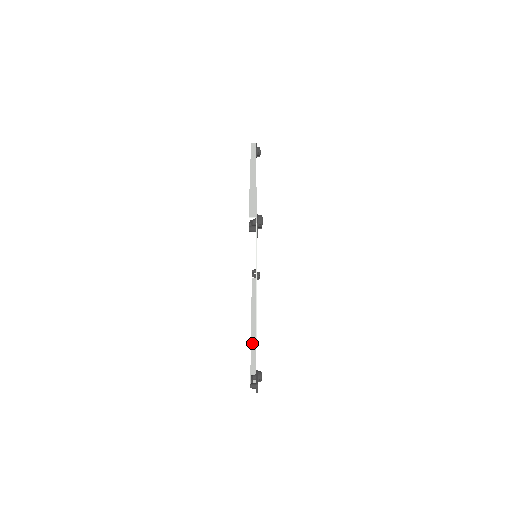
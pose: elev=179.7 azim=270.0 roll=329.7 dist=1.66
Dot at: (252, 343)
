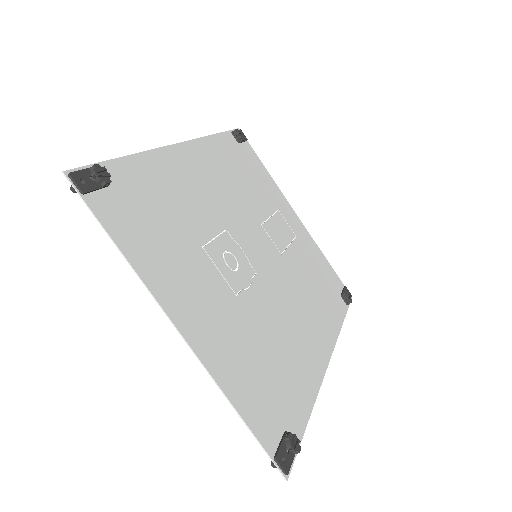
Dot at: occluded
